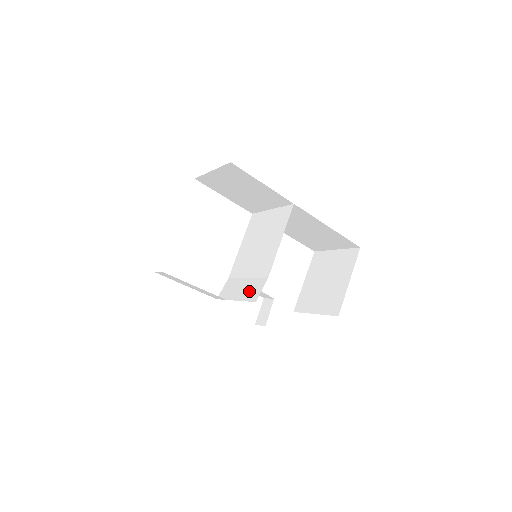
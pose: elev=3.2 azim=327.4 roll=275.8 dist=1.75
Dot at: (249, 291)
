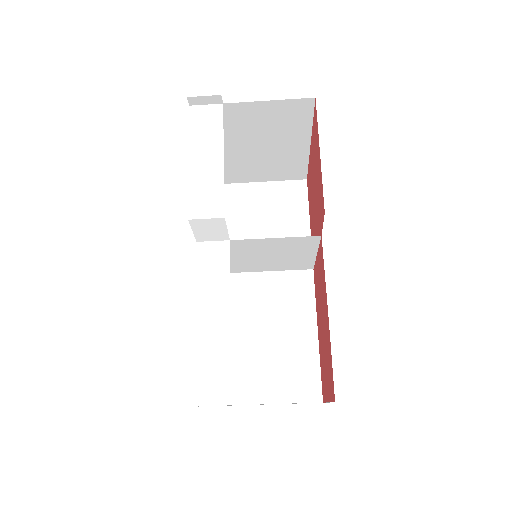
Dot at: occluded
